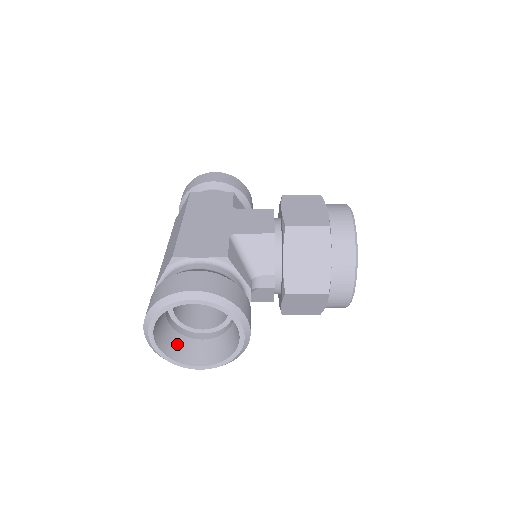
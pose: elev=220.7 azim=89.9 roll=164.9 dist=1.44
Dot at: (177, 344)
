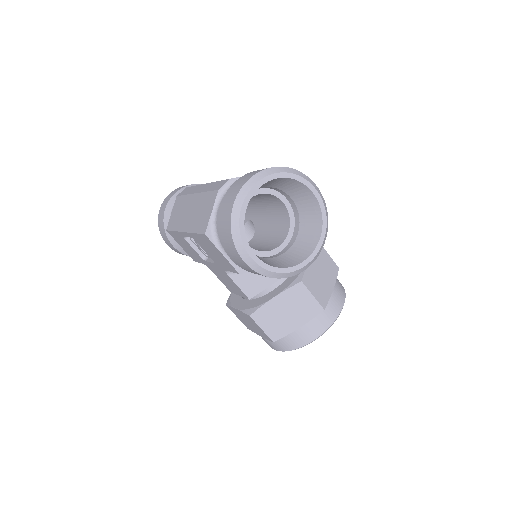
Dot at: occluded
